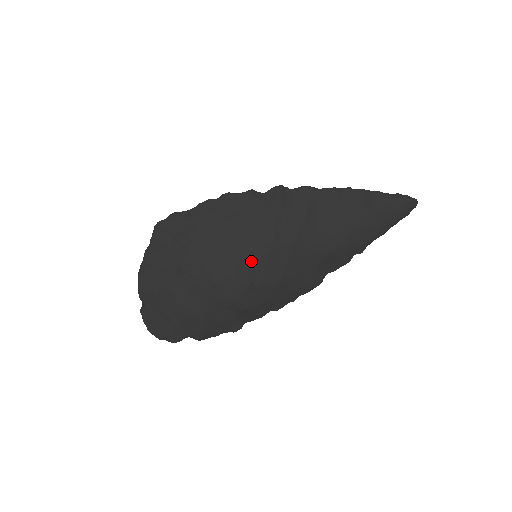
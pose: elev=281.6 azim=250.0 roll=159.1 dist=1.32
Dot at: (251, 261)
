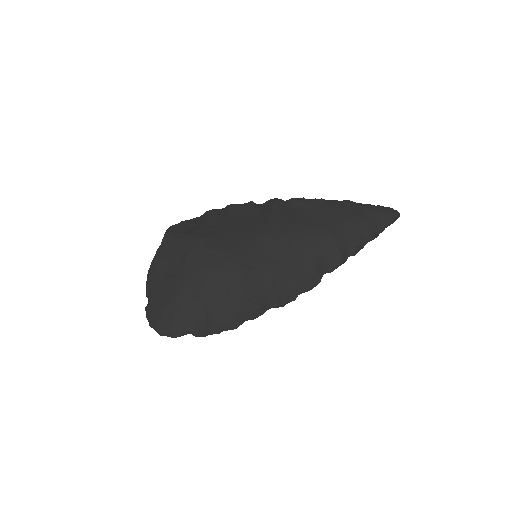
Dot at: (250, 250)
